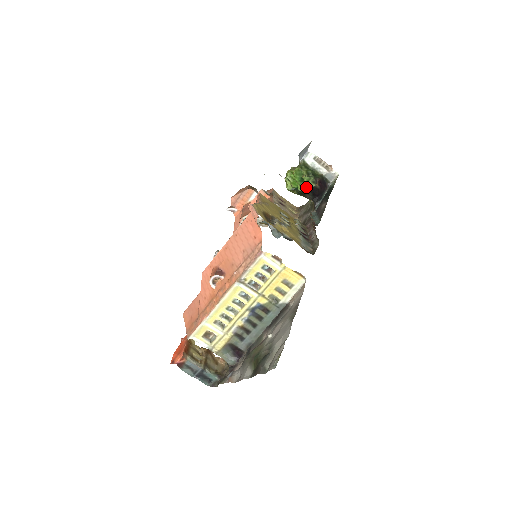
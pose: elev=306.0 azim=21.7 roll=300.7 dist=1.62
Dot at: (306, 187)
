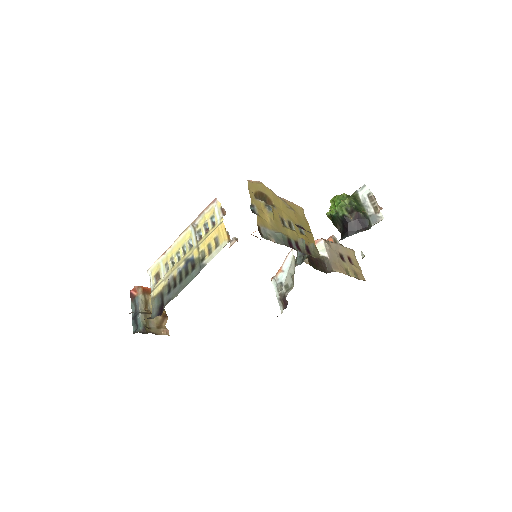
Dot at: (338, 212)
